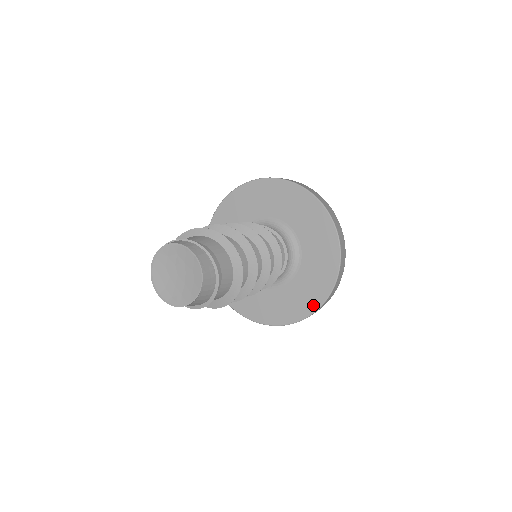
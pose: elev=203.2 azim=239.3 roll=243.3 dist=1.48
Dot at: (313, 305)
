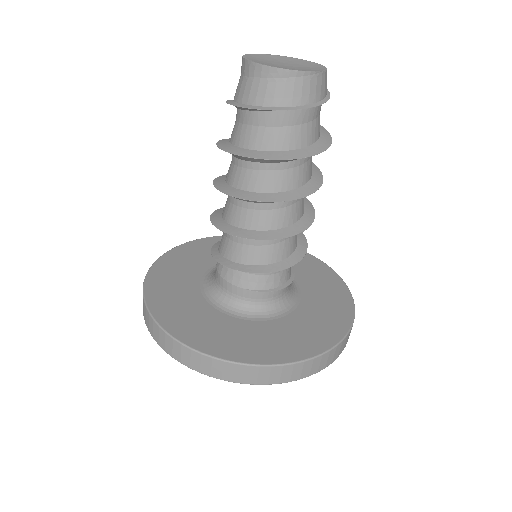
Dot at: (313, 348)
